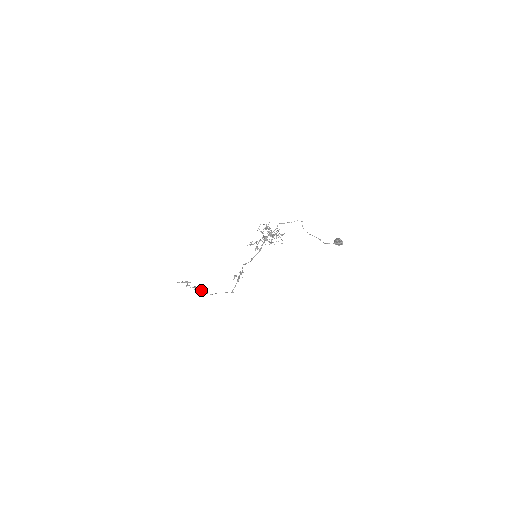
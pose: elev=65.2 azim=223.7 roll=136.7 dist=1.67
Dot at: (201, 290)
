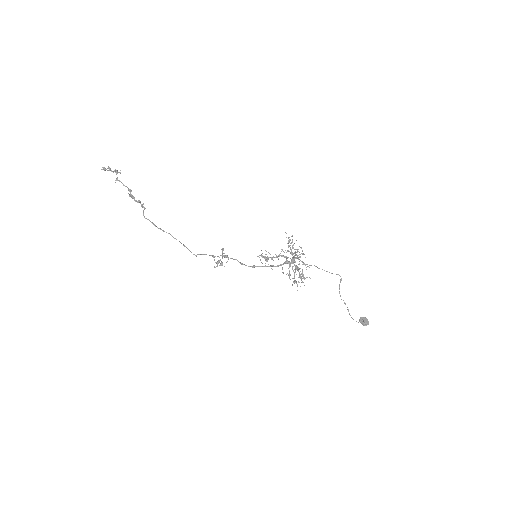
Dot at: (141, 206)
